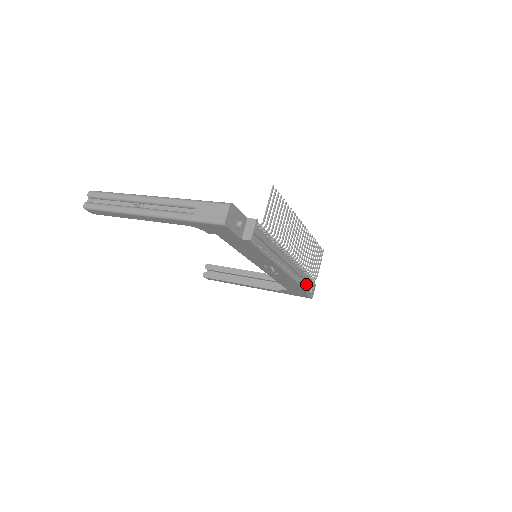
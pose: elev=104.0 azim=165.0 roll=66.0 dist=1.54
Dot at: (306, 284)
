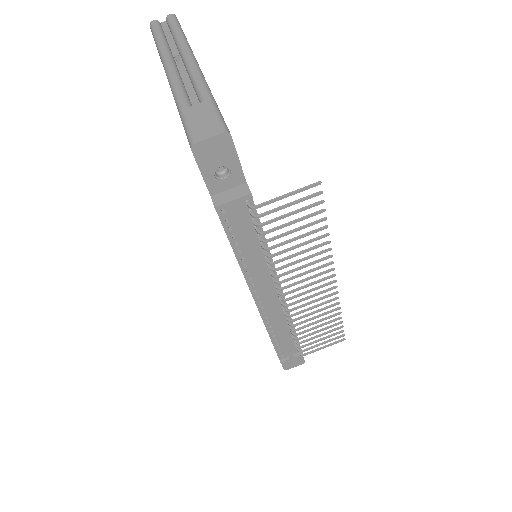
Dot at: (283, 347)
